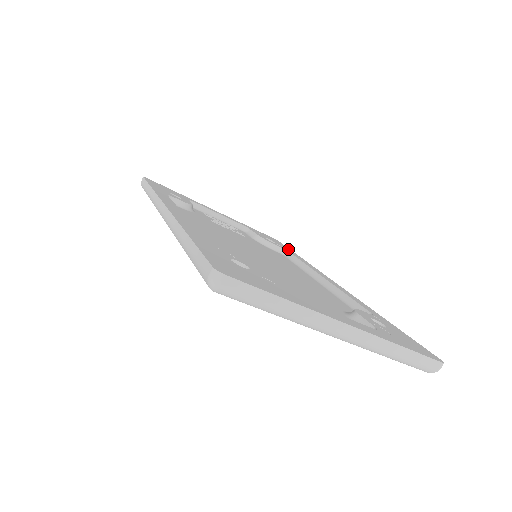
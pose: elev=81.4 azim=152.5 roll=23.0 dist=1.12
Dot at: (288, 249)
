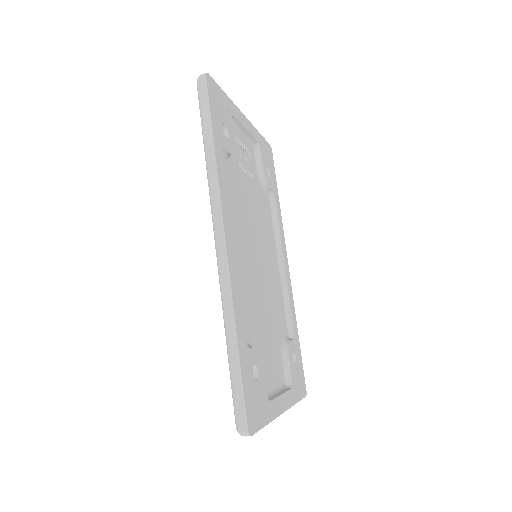
Dot at: (275, 182)
